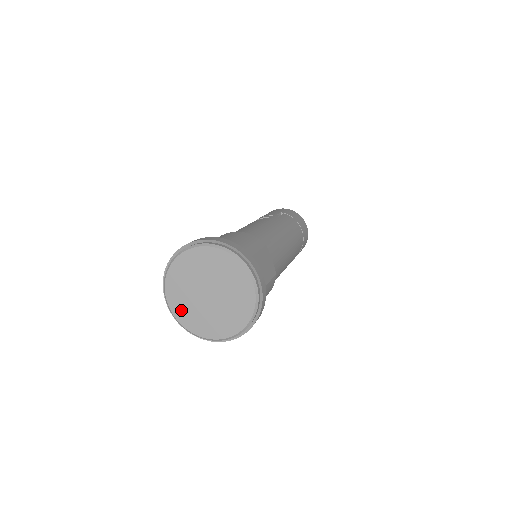
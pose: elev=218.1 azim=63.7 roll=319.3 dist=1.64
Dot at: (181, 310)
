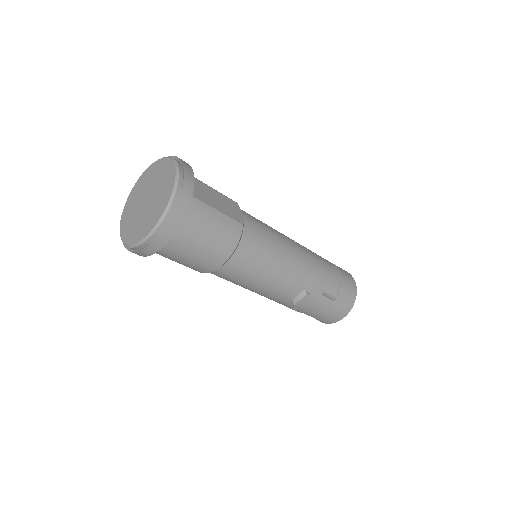
Dot at: (126, 228)
